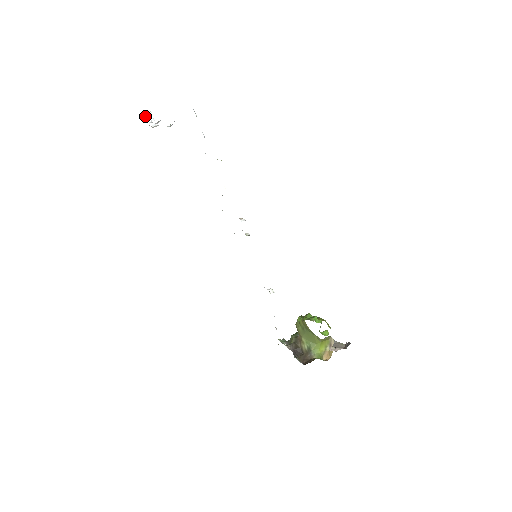
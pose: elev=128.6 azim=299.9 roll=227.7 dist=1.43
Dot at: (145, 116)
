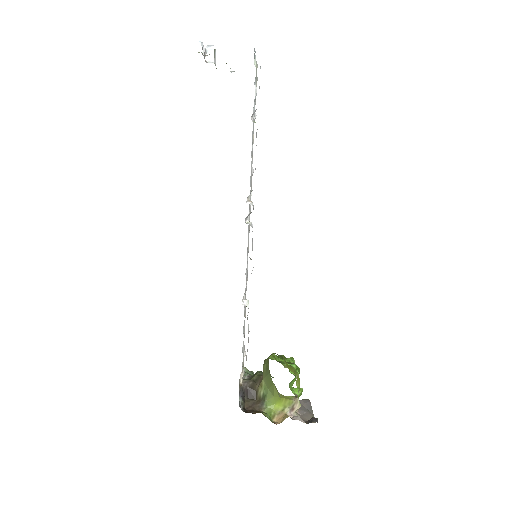
Dot at: (206, 48)
